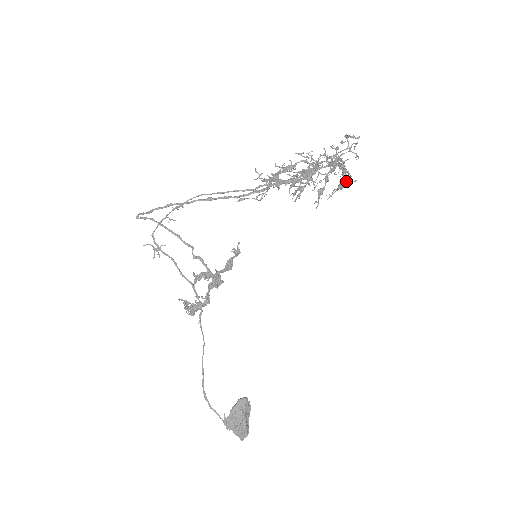
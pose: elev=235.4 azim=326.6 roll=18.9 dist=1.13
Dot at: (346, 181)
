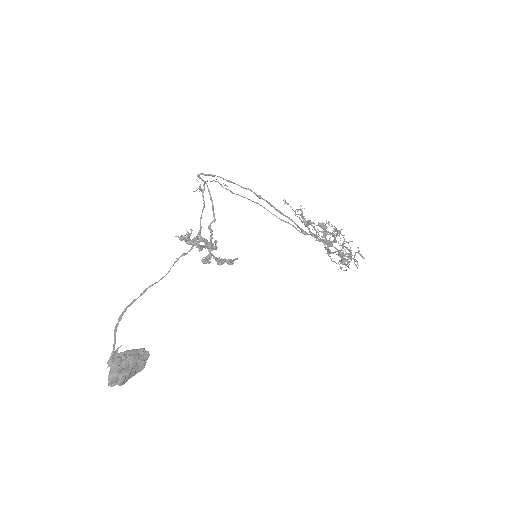
Dot at: (348, 262)
